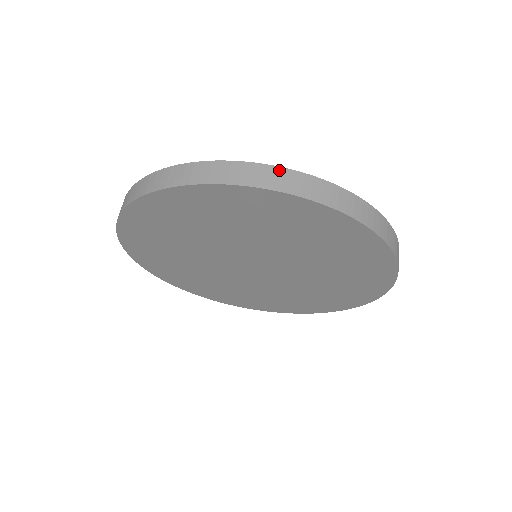
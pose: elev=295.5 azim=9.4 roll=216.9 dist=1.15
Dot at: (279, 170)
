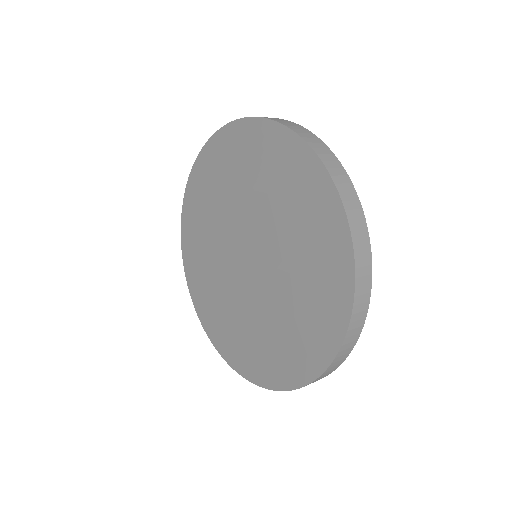
Dot at: (359, 205)
